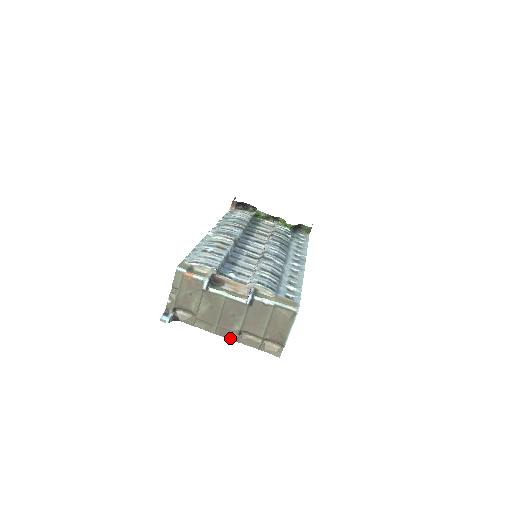
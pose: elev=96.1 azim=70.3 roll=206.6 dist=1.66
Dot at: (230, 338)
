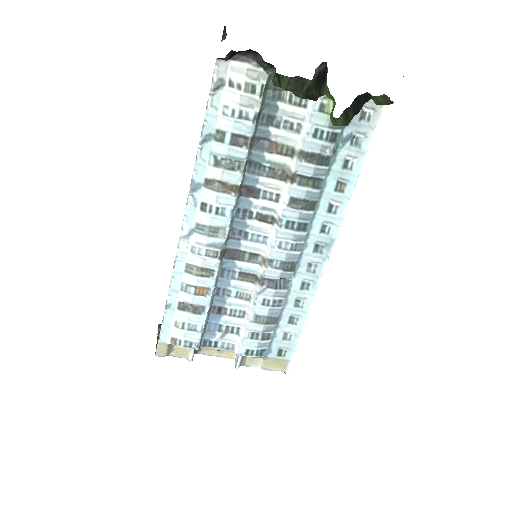
Dot at: occluded
